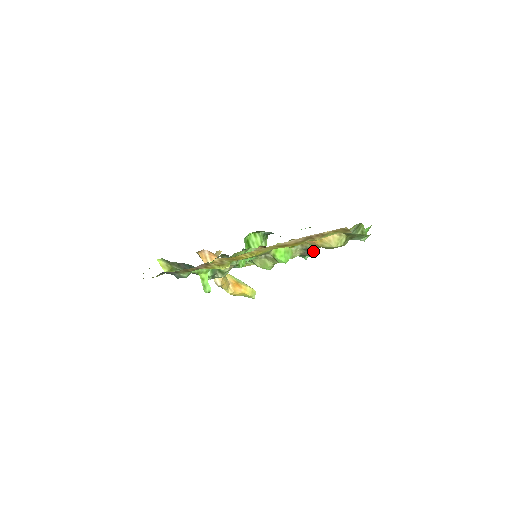
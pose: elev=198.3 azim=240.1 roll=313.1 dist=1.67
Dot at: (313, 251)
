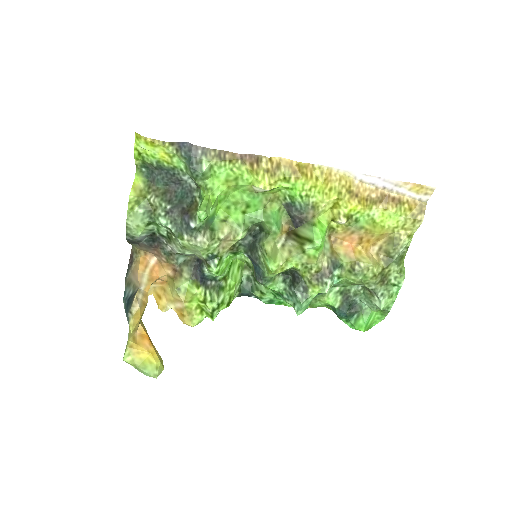
Dot at: (334, 277)
